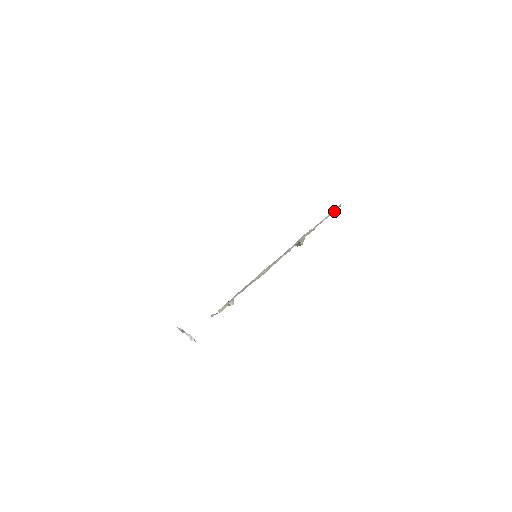
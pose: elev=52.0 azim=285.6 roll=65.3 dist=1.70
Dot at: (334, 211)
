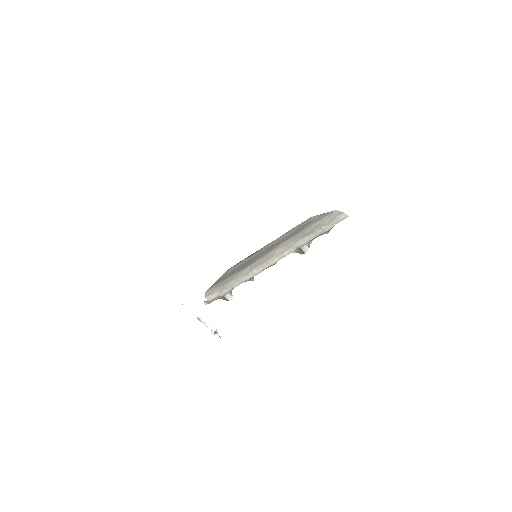
Dot at: (339, 221)
